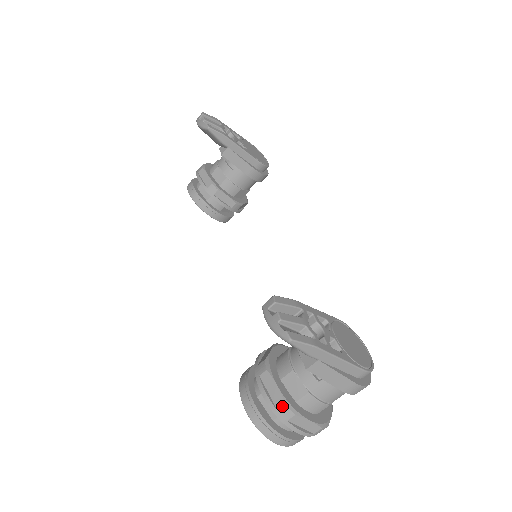
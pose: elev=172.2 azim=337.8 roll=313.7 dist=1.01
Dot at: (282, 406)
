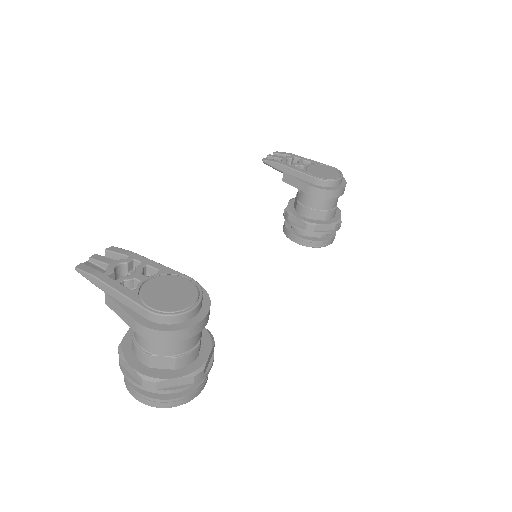
Dot at: (118, 349)
